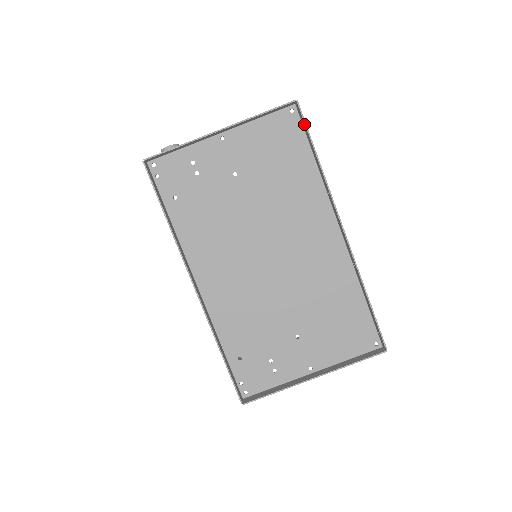
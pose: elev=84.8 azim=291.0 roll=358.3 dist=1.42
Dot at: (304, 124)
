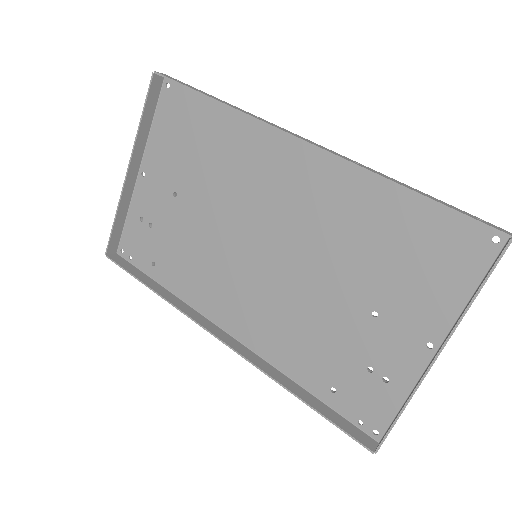
Dot at: occluded
